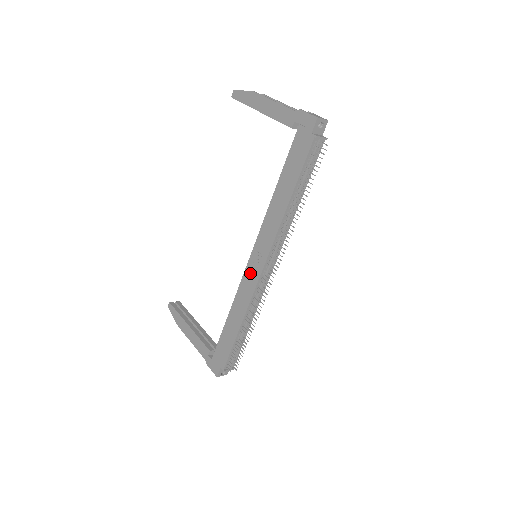
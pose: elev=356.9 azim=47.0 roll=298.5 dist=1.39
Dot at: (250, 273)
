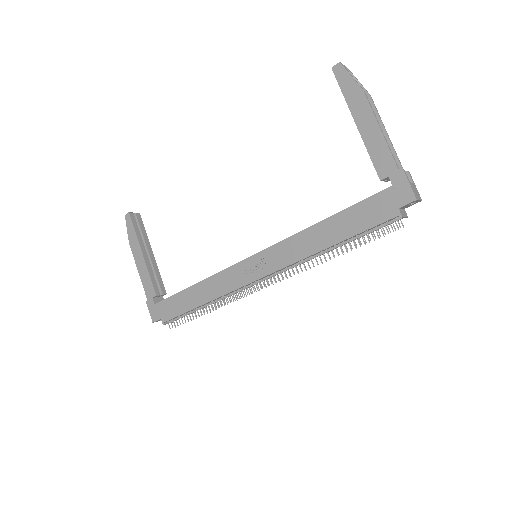
Dot at: (241, 271)
